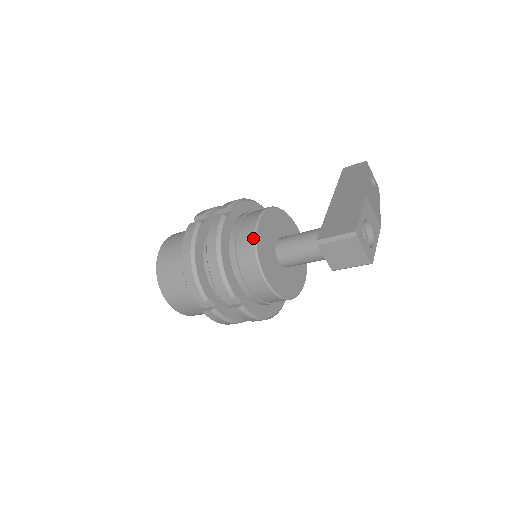
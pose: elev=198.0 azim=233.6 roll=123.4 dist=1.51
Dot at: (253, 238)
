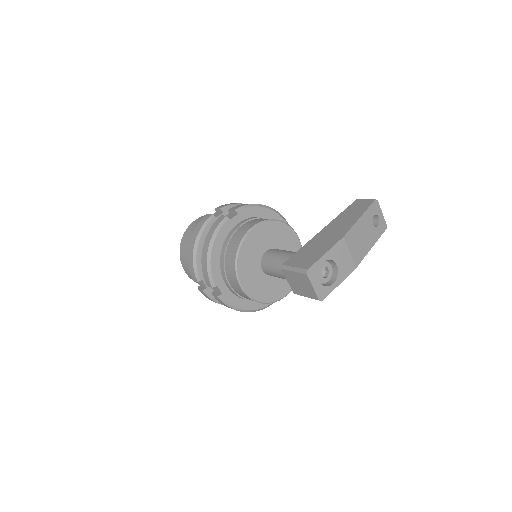
Dot at: (238, 245)
